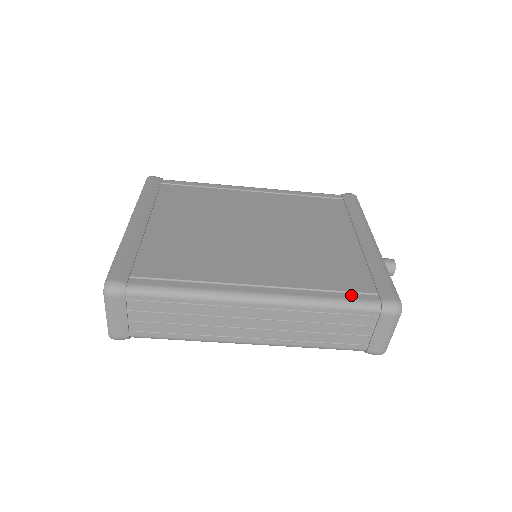
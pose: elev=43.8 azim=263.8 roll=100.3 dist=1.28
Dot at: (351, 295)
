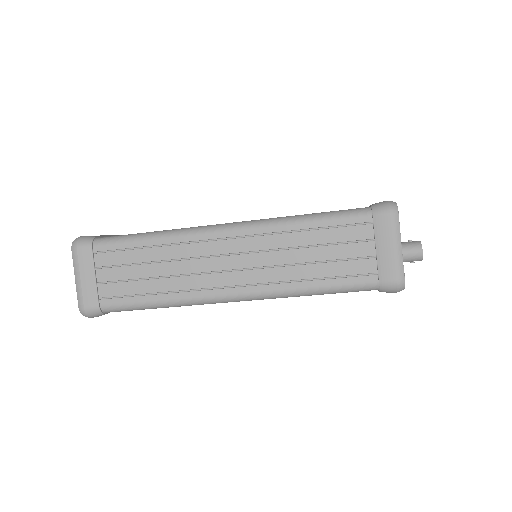
Dot at: (335, 211)
